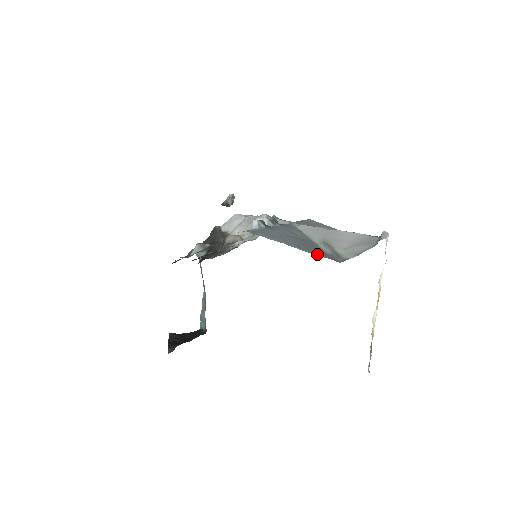
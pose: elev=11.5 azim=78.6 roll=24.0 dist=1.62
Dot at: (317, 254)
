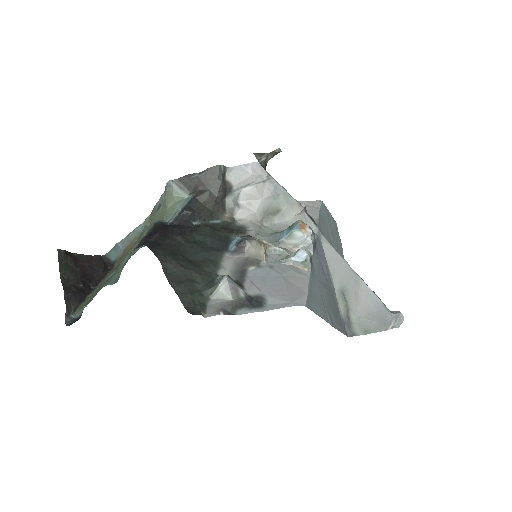
Dot at: (339, 327)
